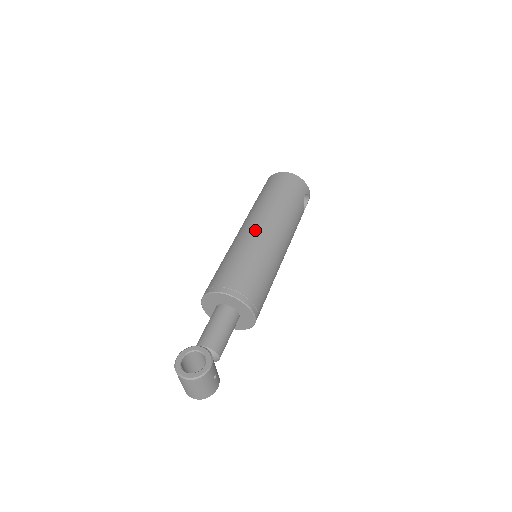
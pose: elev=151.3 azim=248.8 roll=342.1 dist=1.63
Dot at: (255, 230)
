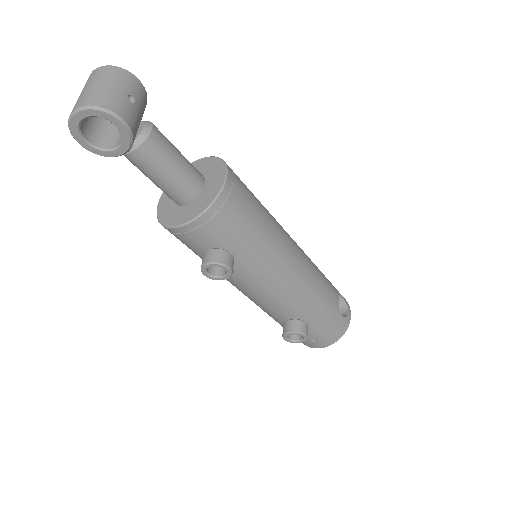
Dot at: occluded
